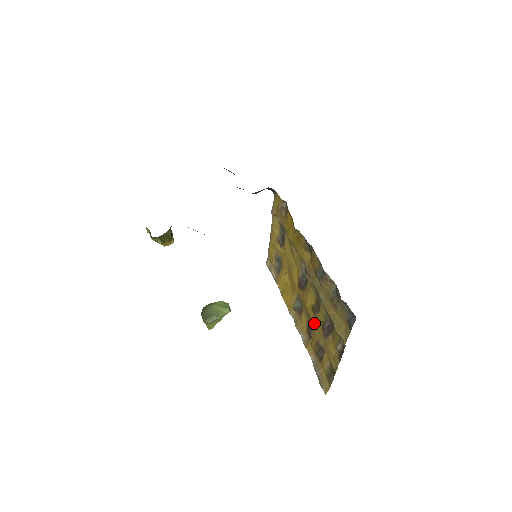
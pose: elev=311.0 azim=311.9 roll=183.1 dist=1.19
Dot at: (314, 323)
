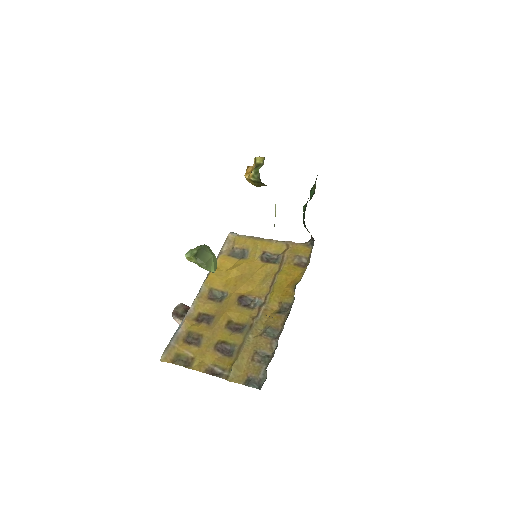
Dot at: (217, 327)
